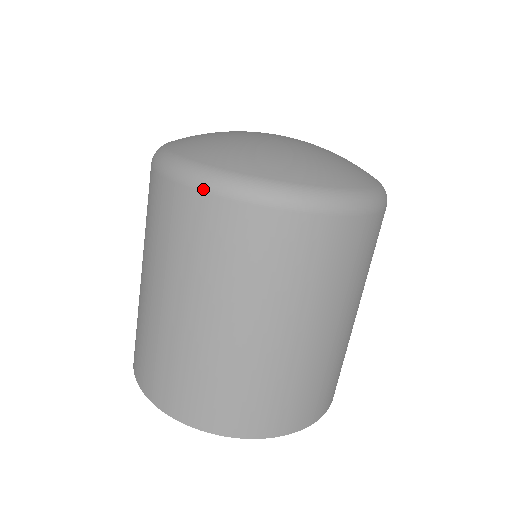
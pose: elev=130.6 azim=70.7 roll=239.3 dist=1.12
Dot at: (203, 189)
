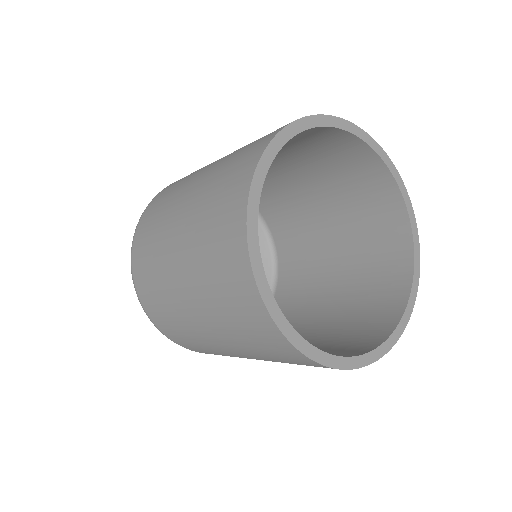
Dot at: occluded
